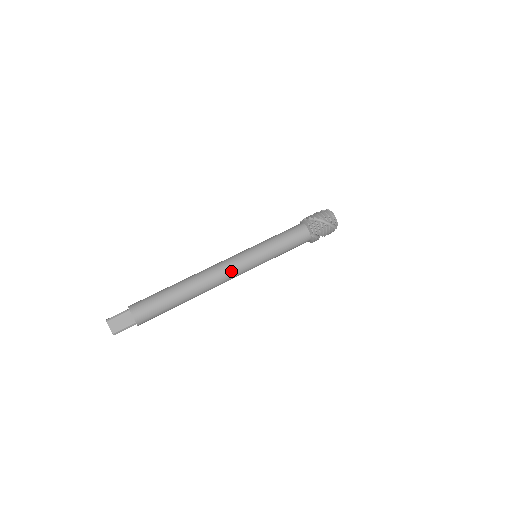
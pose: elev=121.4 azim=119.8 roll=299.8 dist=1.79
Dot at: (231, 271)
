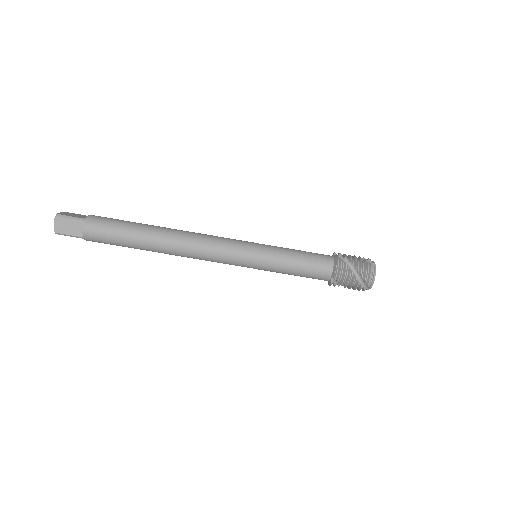
Dot at: (214, 255)
